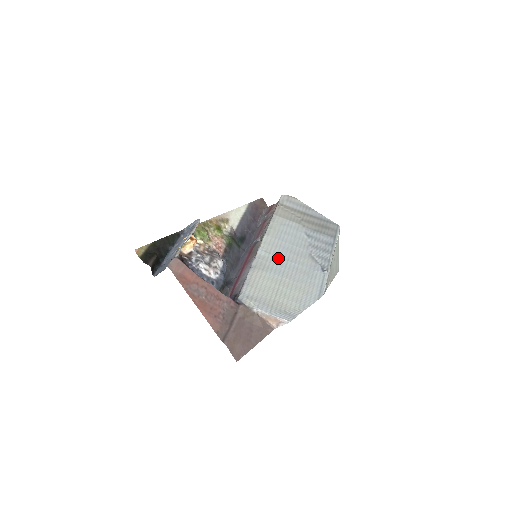
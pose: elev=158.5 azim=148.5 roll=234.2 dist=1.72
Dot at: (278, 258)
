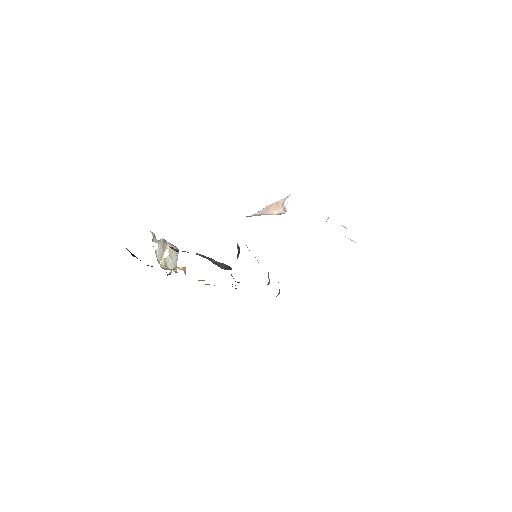
Dot at: occluded
